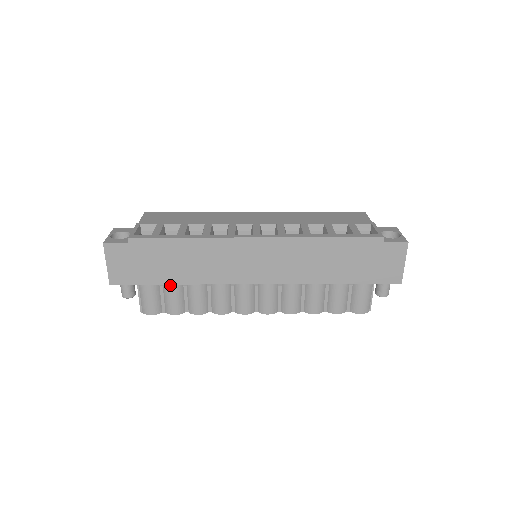
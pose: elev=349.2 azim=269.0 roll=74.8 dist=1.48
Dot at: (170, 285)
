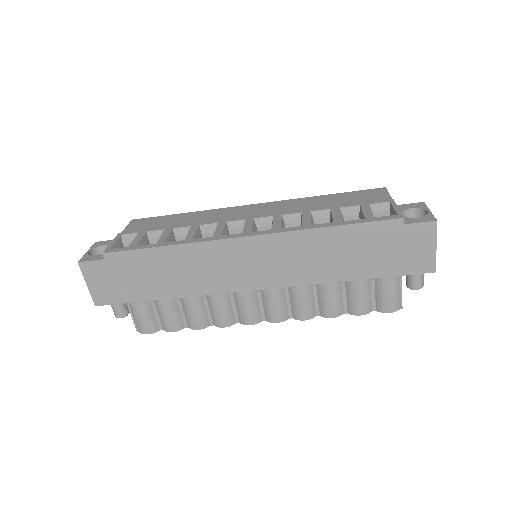
Dot at: (161, 300)
